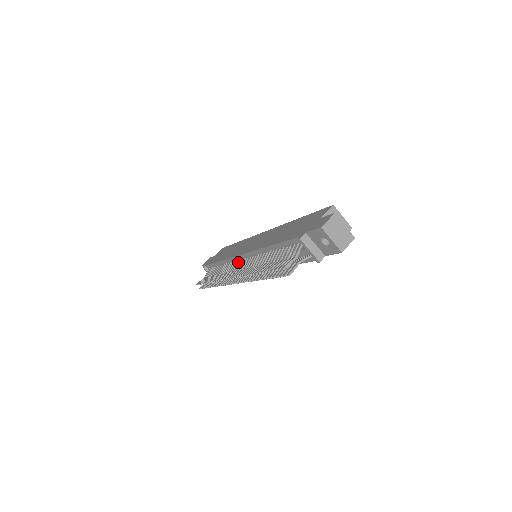
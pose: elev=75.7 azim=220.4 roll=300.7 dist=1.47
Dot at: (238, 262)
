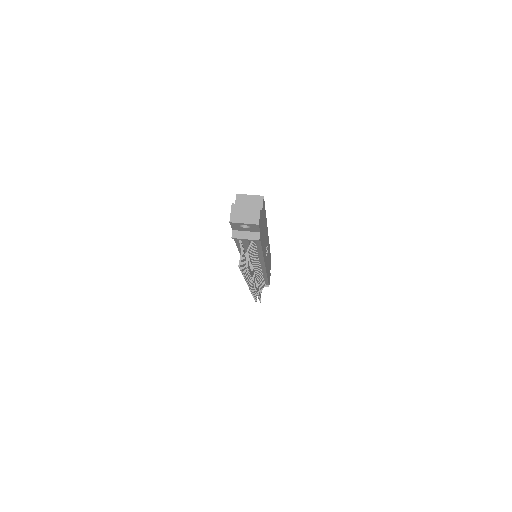
Dot at: occluded
